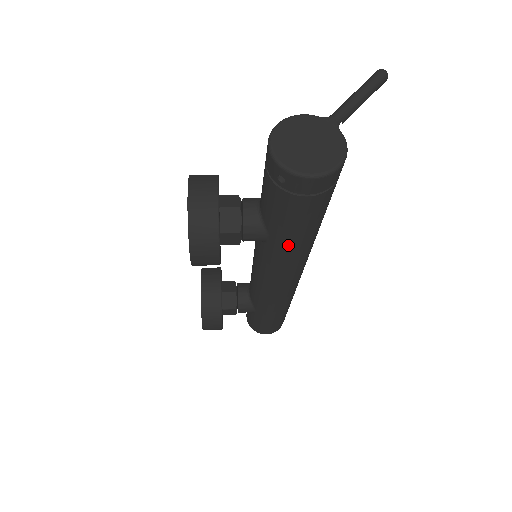
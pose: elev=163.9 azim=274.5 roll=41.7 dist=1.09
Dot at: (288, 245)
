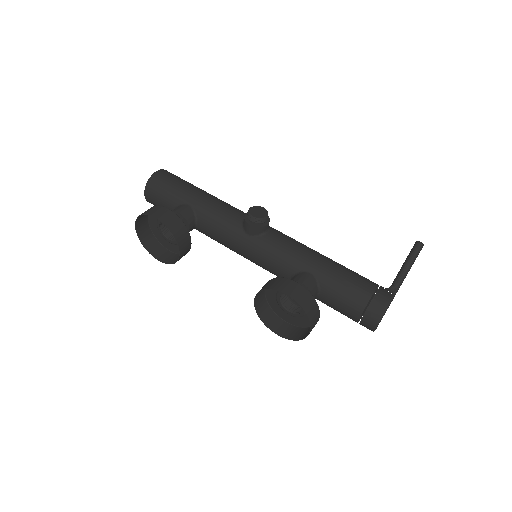
Dot at: occluded
